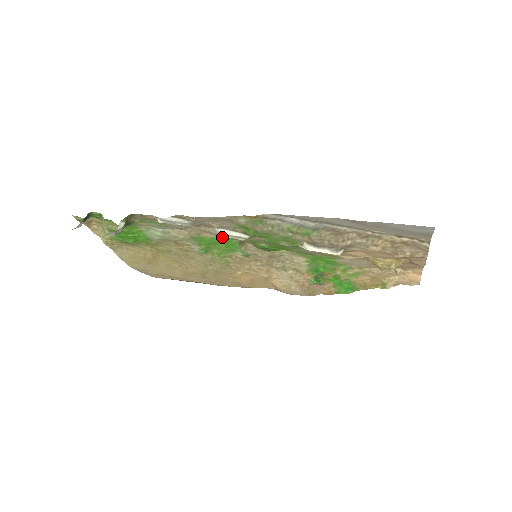
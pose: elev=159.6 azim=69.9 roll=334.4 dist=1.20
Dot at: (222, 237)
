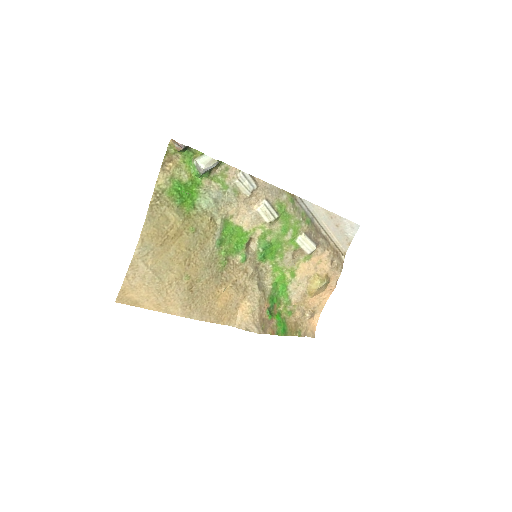
Dot at: (246, 225)
